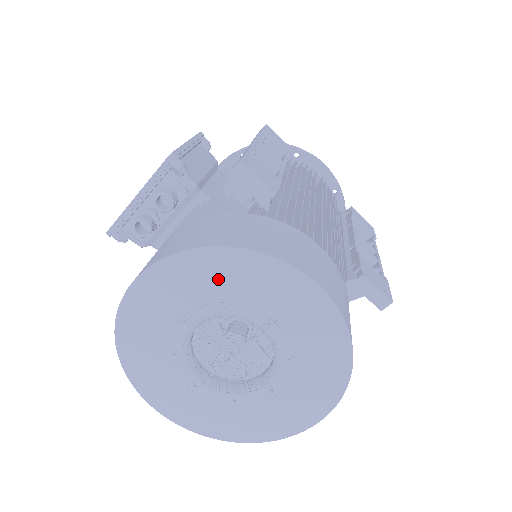
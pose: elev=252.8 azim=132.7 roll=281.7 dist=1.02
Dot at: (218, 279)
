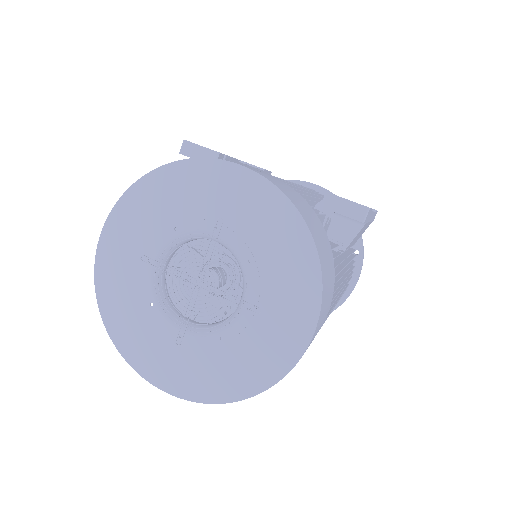
Dot at: (161, 203)
